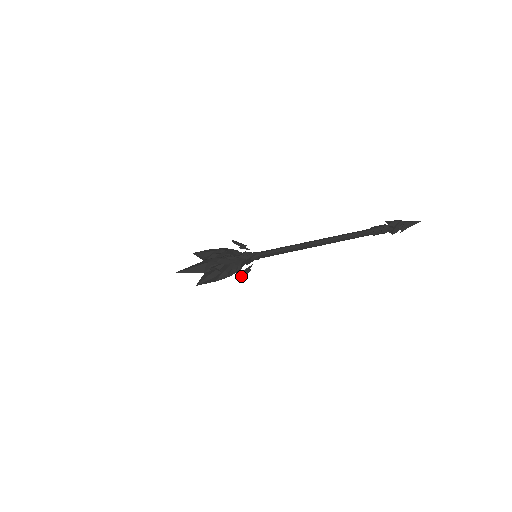
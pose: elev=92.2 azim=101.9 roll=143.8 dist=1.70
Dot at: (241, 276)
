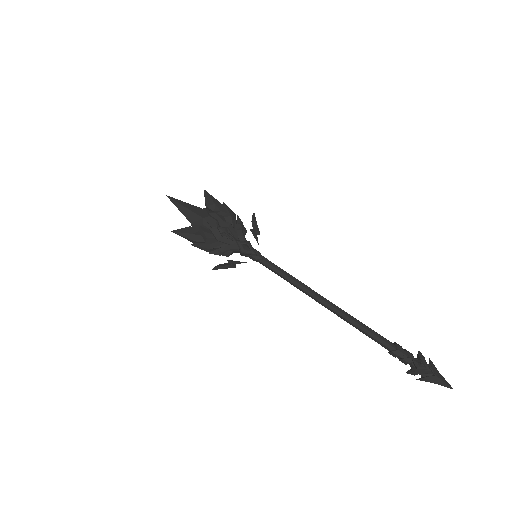
Dot at: (219, 264)
